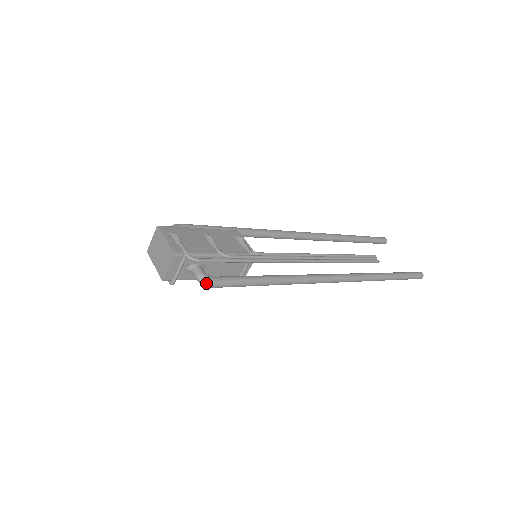
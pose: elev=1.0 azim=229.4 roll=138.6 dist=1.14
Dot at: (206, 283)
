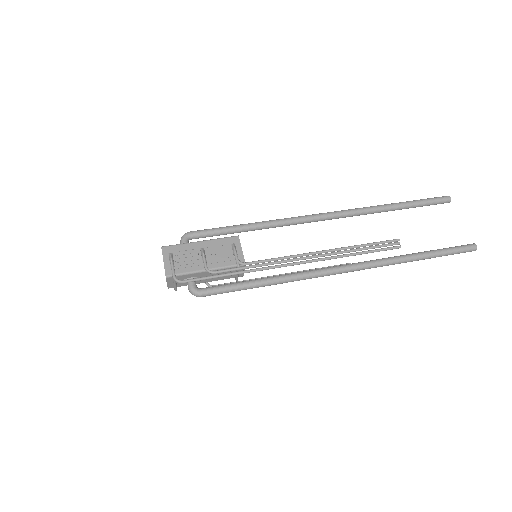
Dot at: (194, 295)
